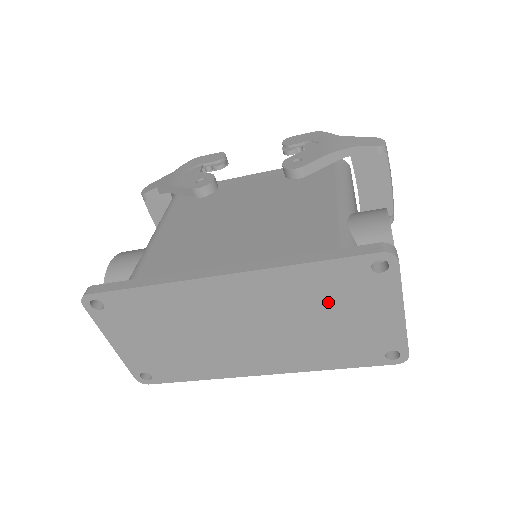
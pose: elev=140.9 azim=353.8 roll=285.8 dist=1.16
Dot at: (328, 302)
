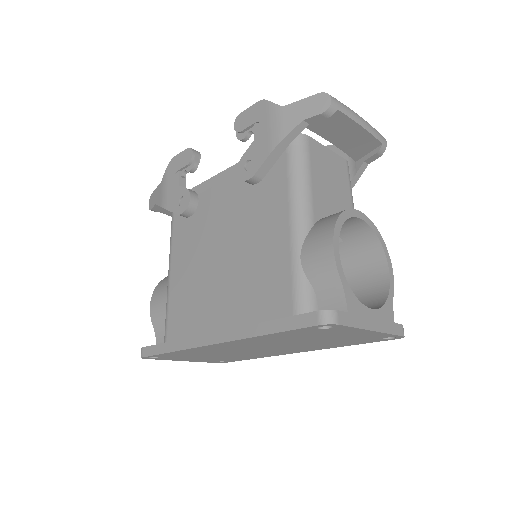
Dot at: (305, 338)
